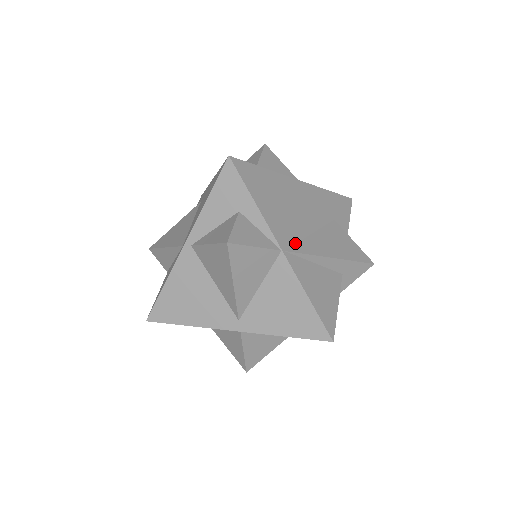
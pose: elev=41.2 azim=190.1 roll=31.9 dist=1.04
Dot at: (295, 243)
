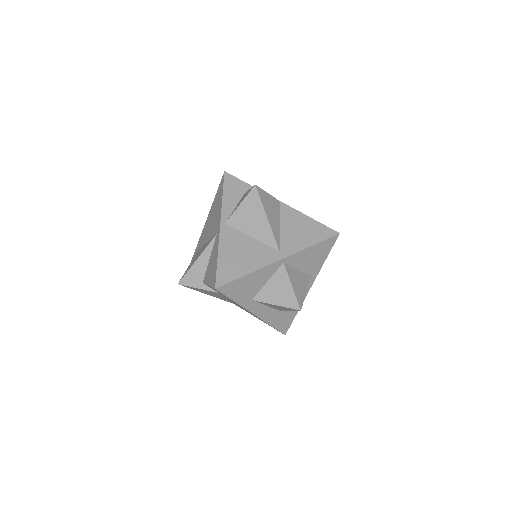
Dot at: occluded
